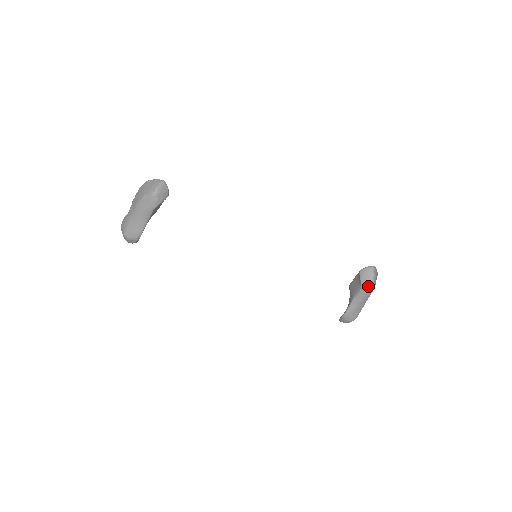
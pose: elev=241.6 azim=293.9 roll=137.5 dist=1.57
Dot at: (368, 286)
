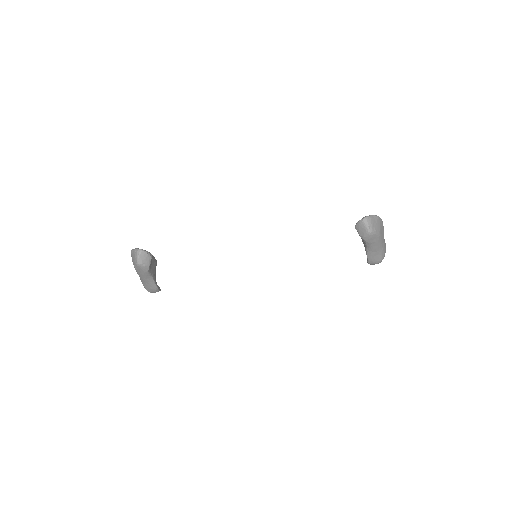
Dot at: (369, 238)
